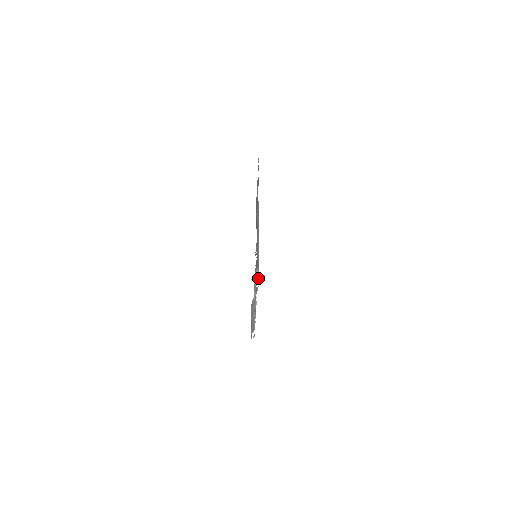
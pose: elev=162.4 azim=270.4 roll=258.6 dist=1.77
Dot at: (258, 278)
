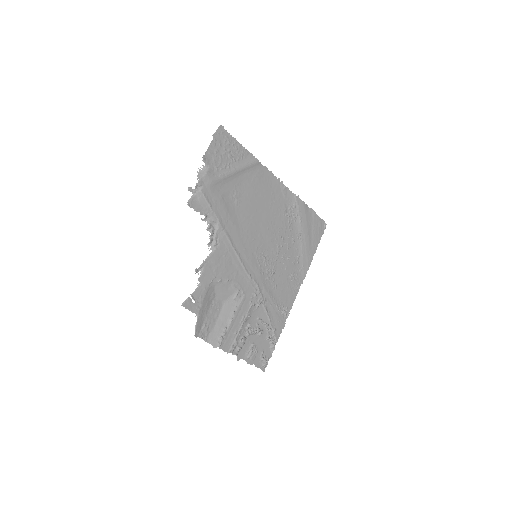
Dot at: (204, 176)
